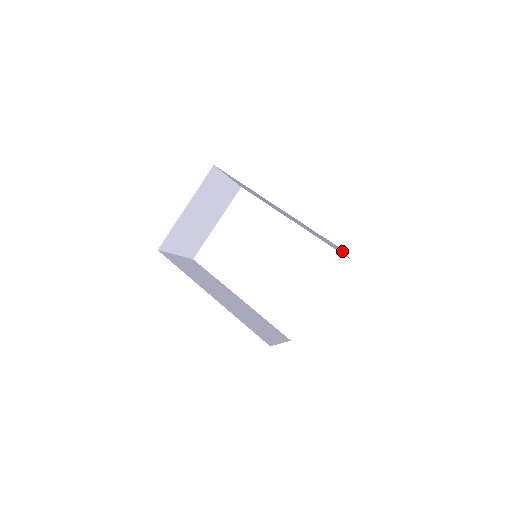
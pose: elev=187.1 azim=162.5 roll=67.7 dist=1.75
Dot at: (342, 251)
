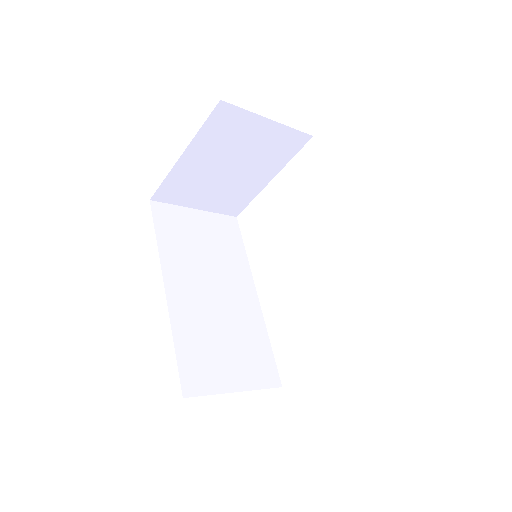
Dot at: occluded
